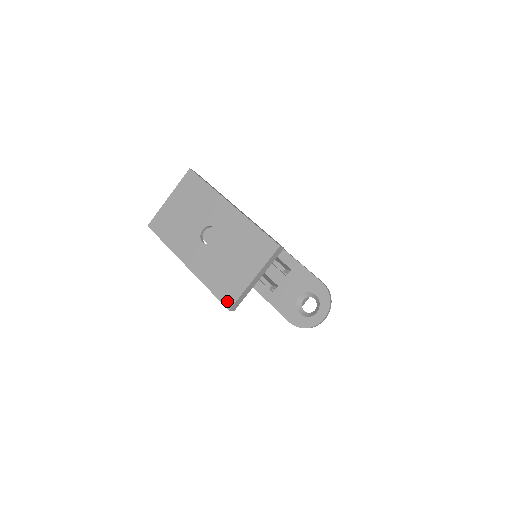
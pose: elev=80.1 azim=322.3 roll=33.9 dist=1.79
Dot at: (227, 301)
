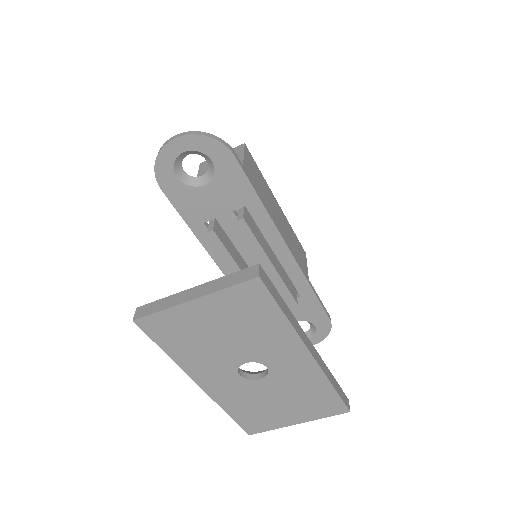
Dot at: (251, 430)
